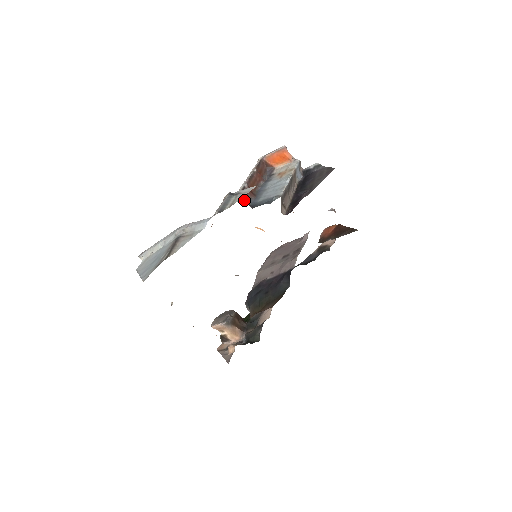
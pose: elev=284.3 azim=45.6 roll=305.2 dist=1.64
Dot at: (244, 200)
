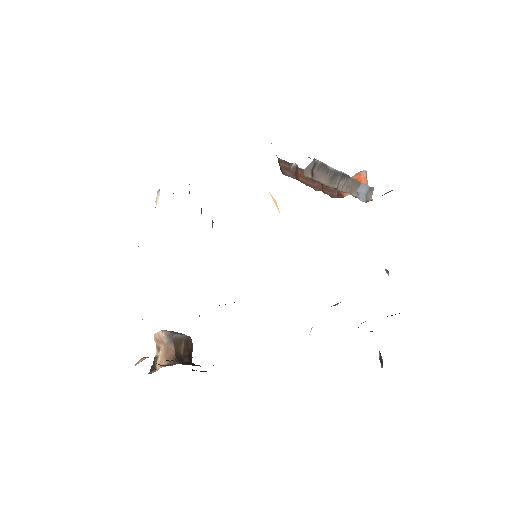
Dot at: (281, 167)
